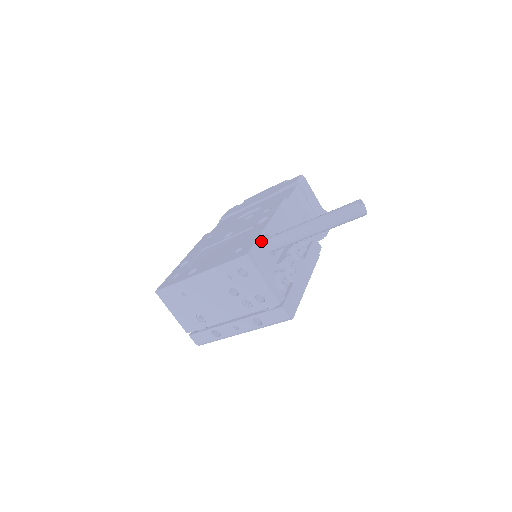
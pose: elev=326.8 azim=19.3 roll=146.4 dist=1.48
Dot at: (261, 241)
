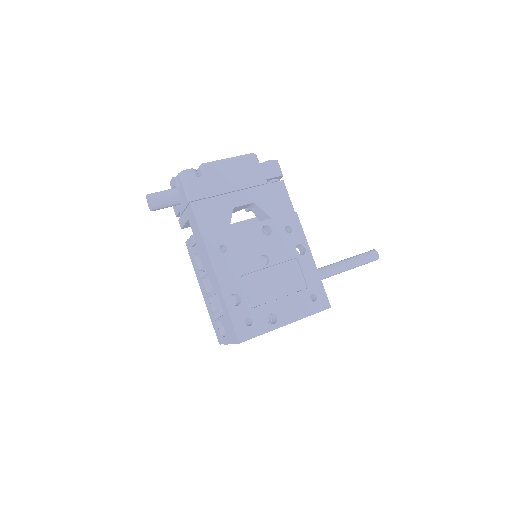
Dot at: (320, 283)
